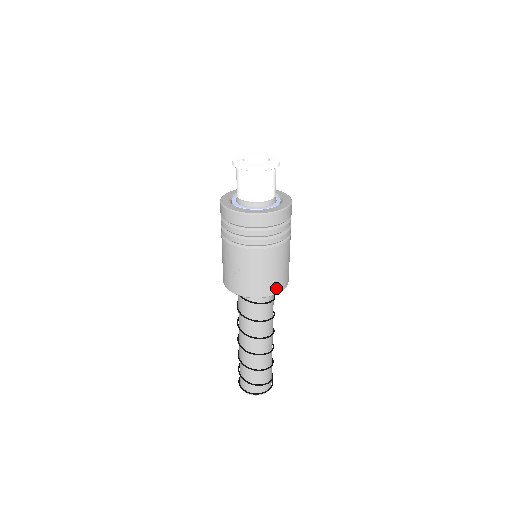
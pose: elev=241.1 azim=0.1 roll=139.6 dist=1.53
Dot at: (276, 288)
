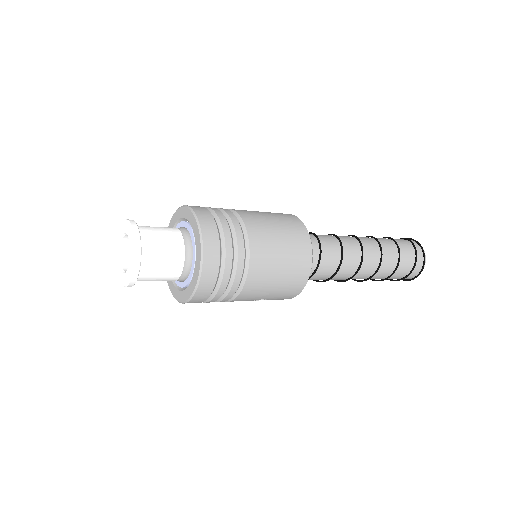
Dot at: (304, 265)
